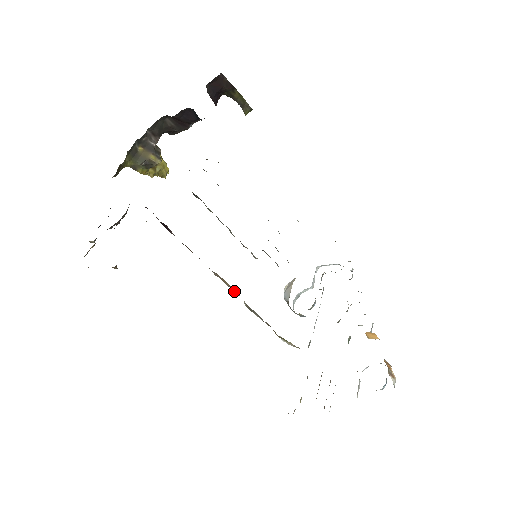
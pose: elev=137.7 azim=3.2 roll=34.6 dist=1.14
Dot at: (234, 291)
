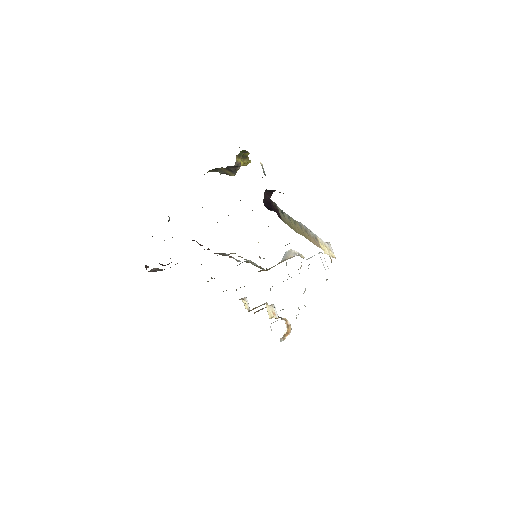
Dot at: occluded
